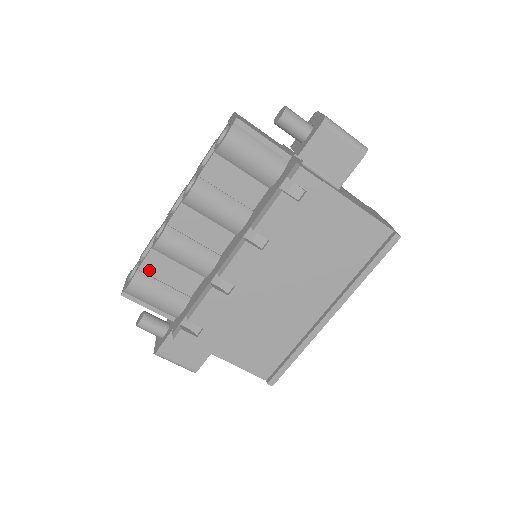
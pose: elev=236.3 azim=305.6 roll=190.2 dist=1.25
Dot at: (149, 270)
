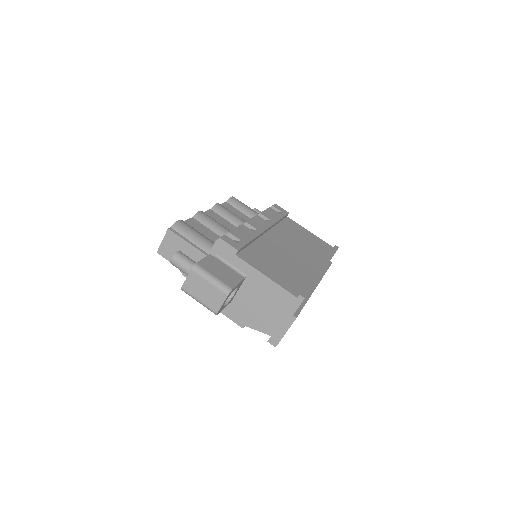
Dot at: (190, 225)
